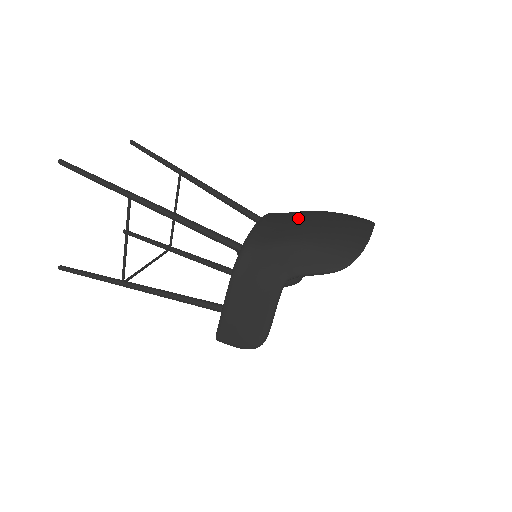
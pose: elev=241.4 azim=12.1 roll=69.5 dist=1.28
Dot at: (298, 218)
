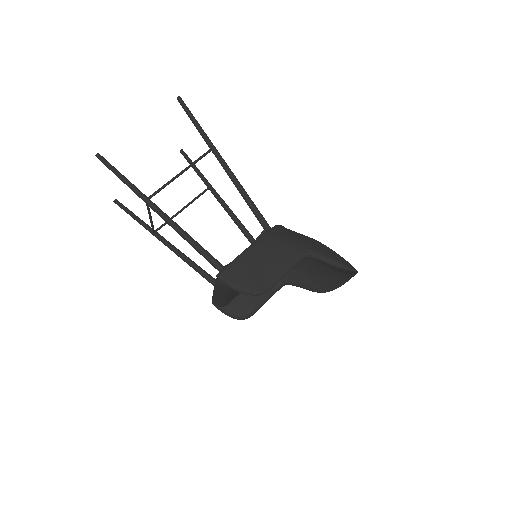
Dot at: occluded
